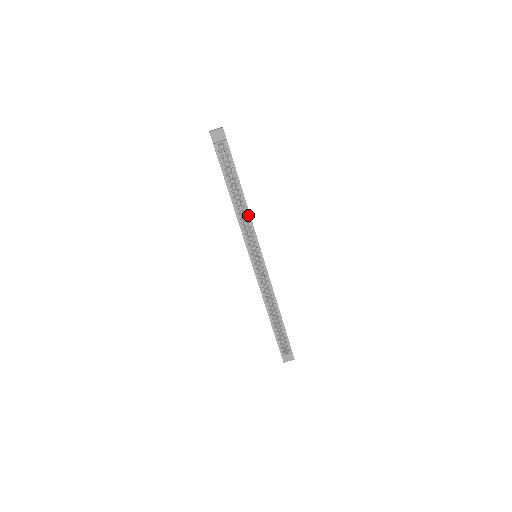
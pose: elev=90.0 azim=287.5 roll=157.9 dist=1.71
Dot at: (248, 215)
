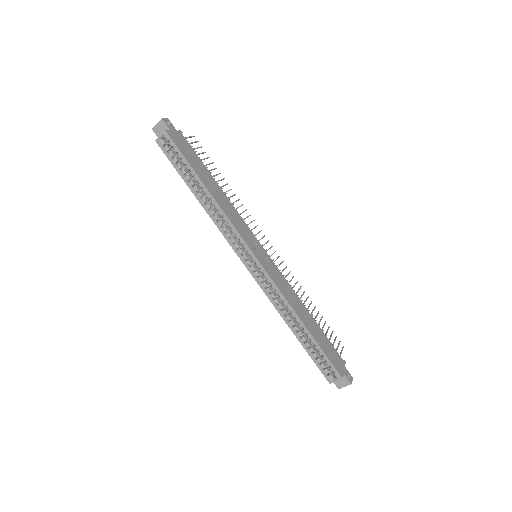
Dot at: (219, 209)
